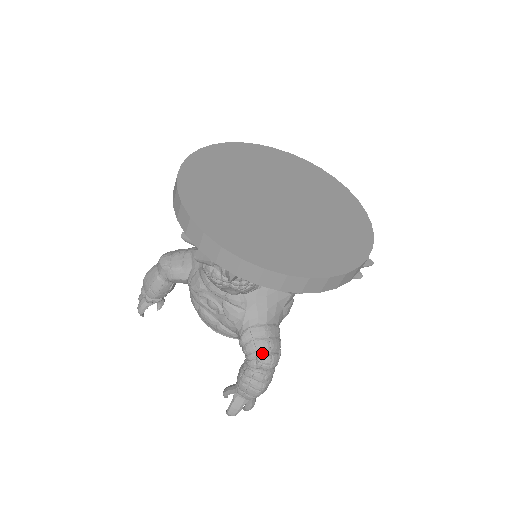
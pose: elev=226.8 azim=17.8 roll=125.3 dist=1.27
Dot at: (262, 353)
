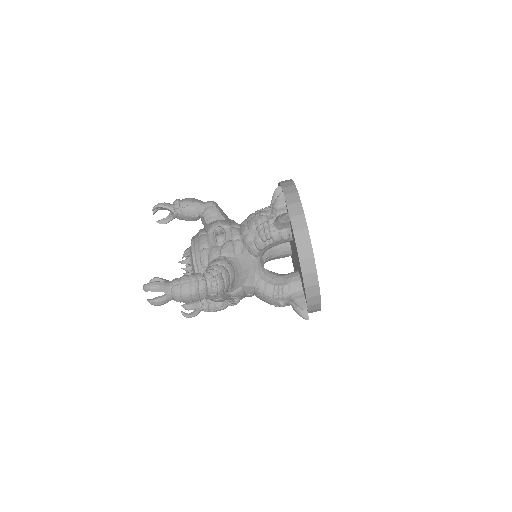
Dot at: (222, 277)
